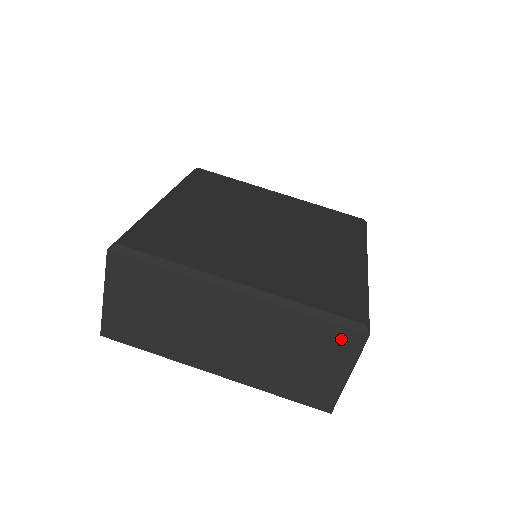
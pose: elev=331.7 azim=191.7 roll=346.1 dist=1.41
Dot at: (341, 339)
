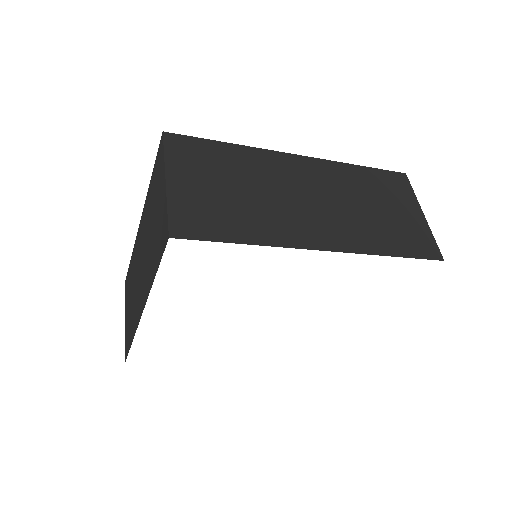
Dot at: (159, 162)
